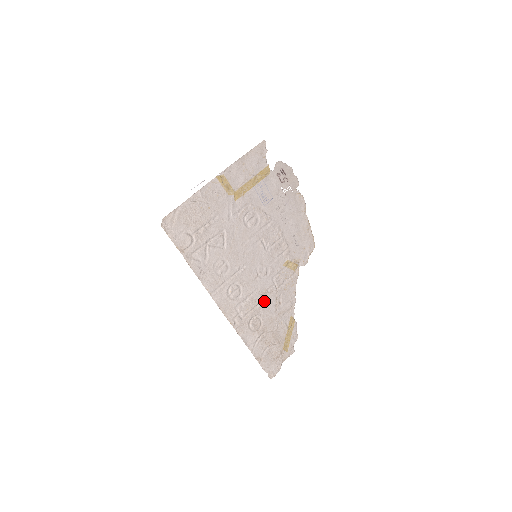
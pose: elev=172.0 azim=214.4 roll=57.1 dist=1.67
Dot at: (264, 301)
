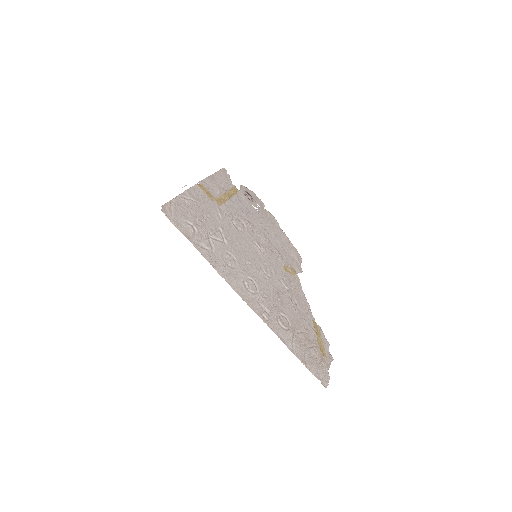
Dot at: (281, 300)
